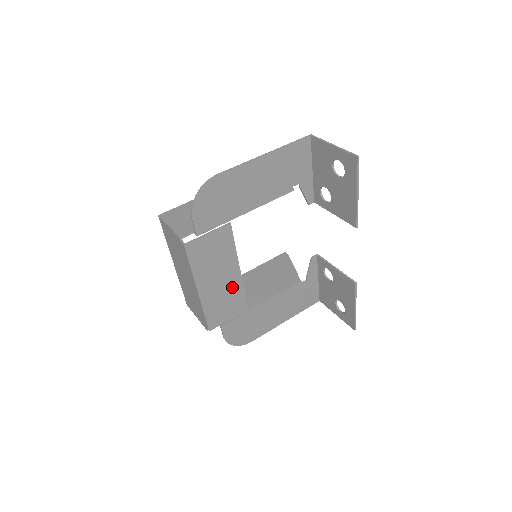
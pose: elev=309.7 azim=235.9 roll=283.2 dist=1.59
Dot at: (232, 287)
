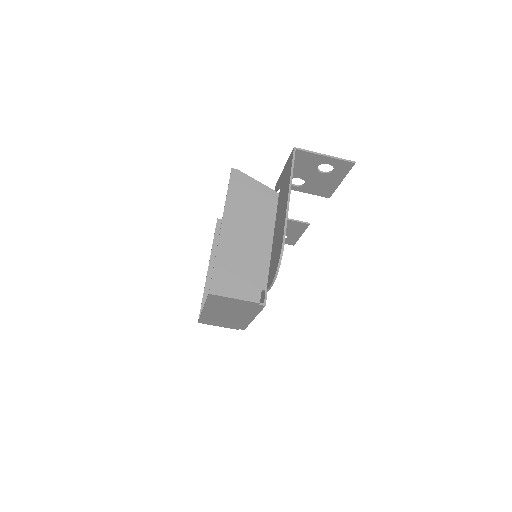
Dot at: occluded
